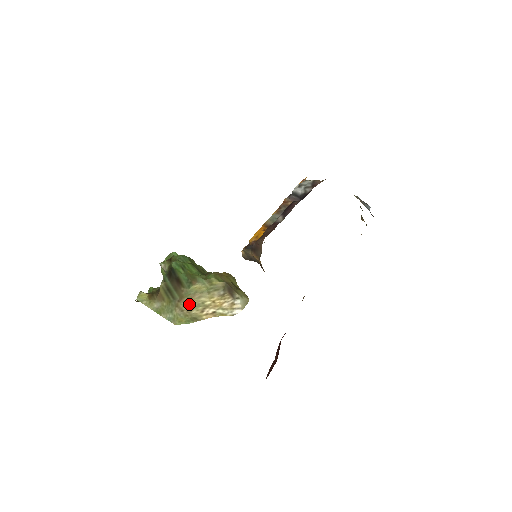
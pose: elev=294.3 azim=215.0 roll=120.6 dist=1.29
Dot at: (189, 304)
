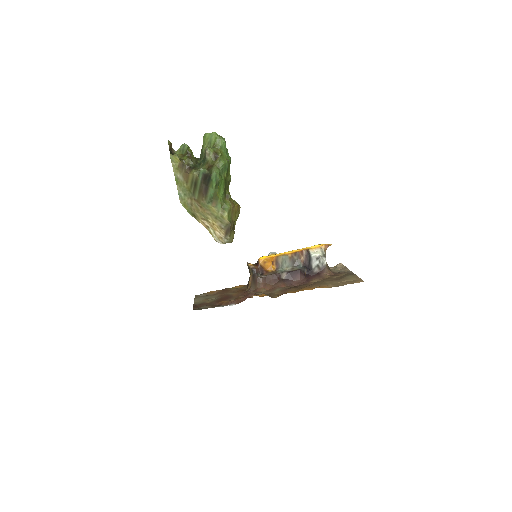
Dot at: (199, 209)
